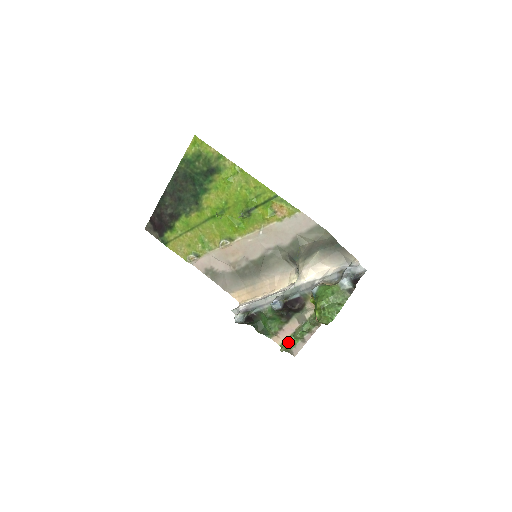
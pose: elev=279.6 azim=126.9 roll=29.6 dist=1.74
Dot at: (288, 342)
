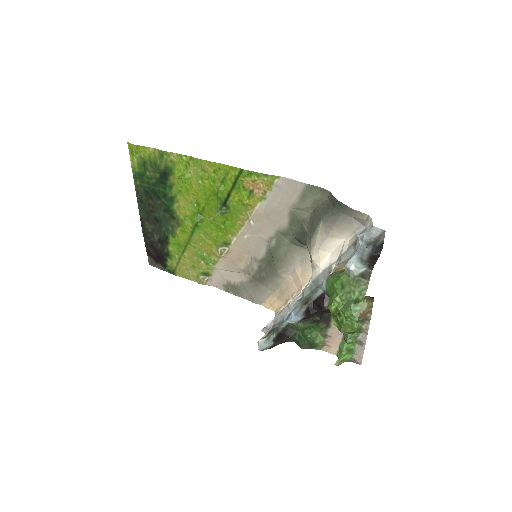
Dot at: (341, 351)
